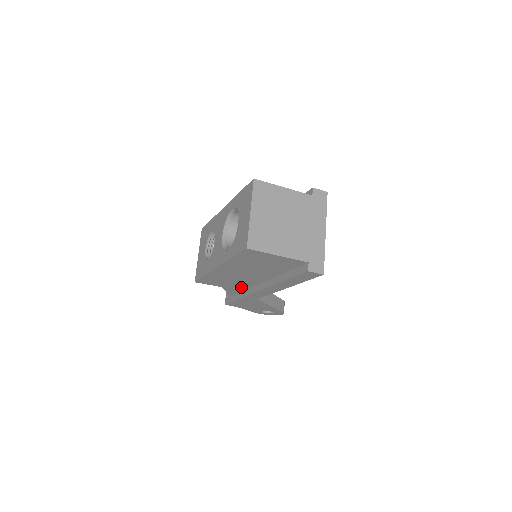
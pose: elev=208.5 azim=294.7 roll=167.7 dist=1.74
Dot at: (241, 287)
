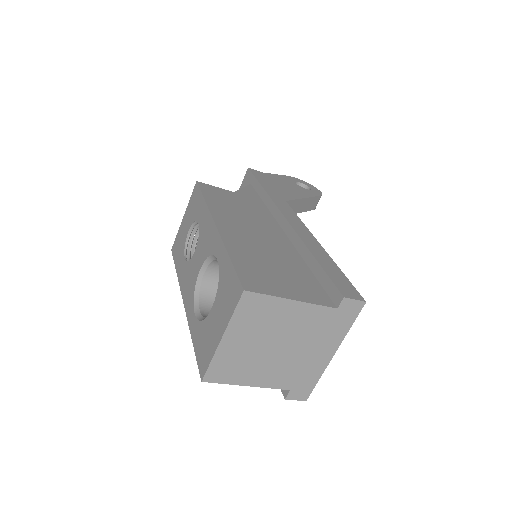
Dot at: occluded
